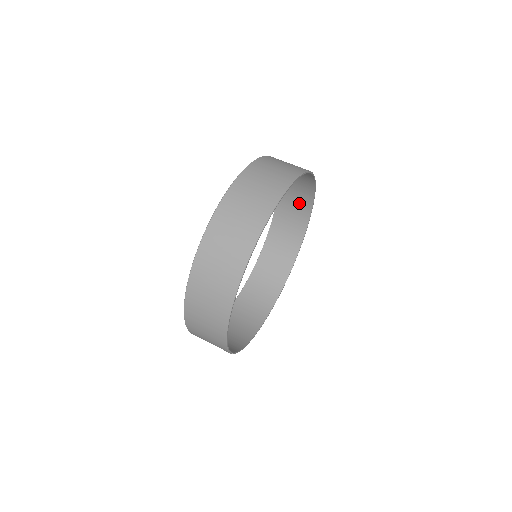
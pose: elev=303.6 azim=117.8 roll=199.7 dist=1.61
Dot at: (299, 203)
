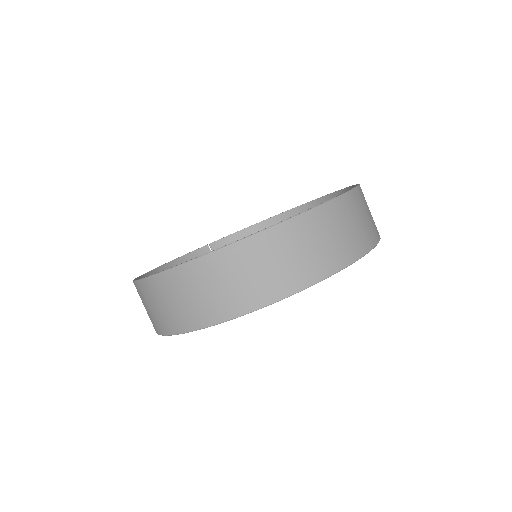
Dot at: (363, 227)
